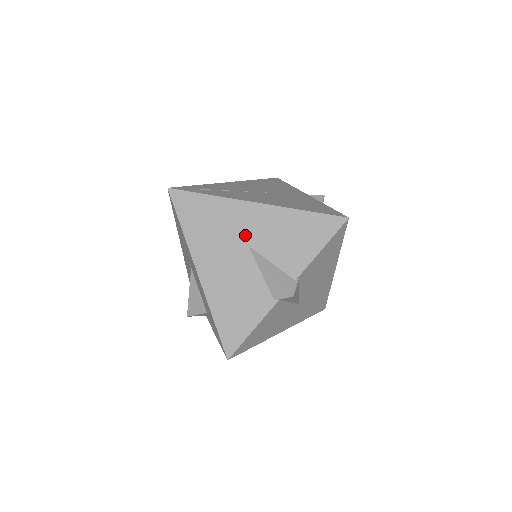
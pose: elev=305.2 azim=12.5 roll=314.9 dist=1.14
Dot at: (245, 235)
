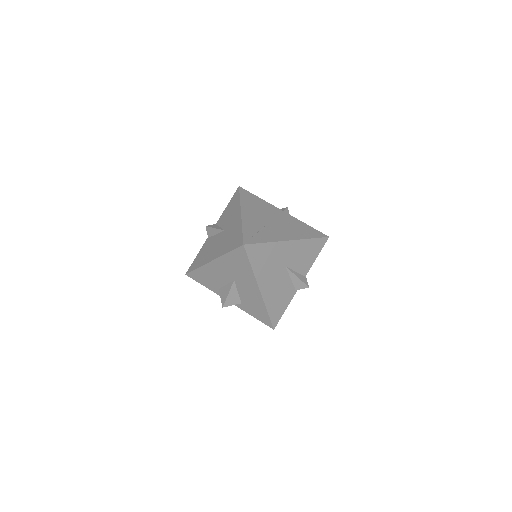
Dot at: (284, 261)
